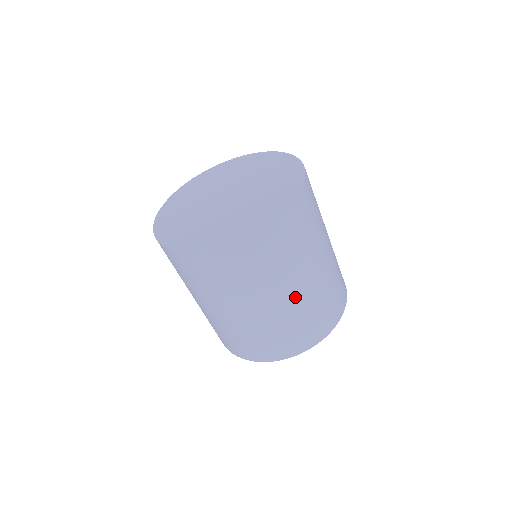
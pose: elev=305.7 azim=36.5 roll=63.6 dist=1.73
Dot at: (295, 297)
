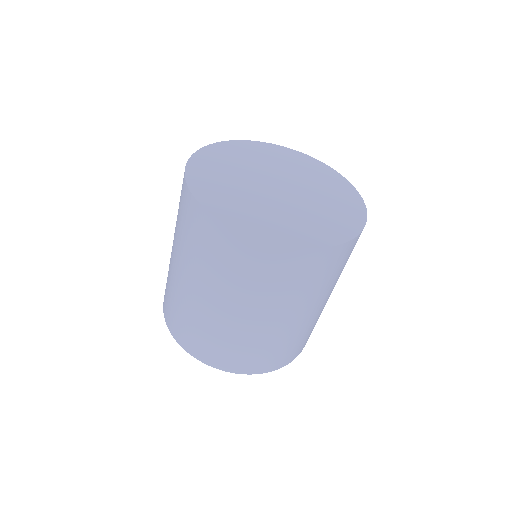
Dot at: occluded
